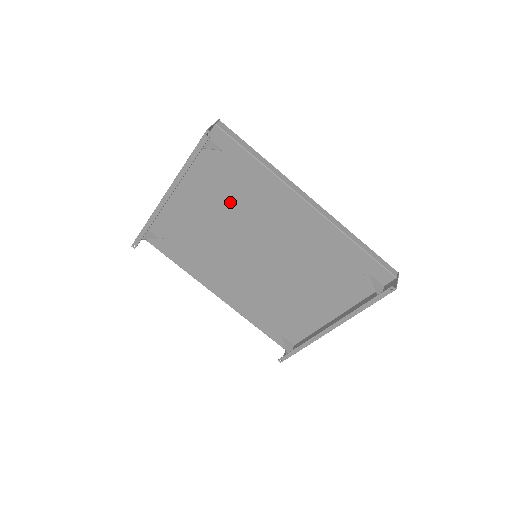
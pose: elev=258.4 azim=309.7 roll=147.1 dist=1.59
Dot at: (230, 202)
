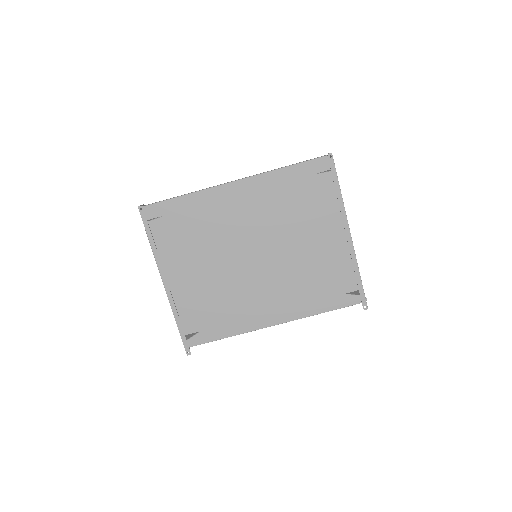
Dot at: (202, 242)
